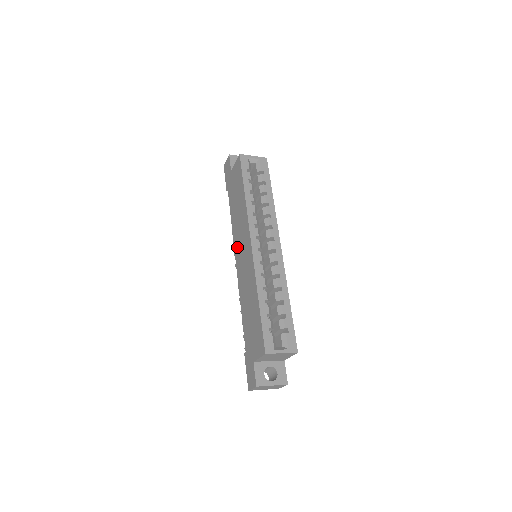
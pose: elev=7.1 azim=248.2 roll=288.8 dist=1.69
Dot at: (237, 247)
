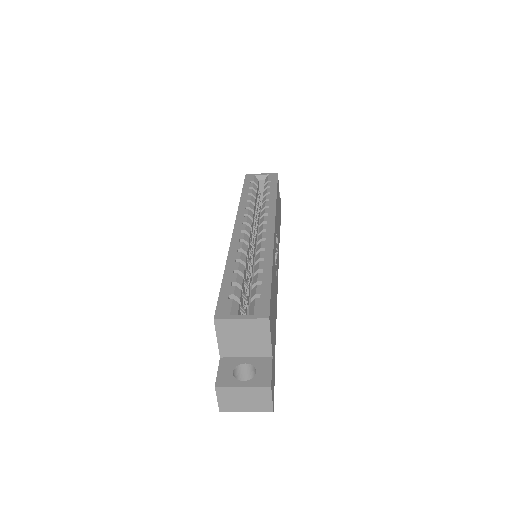
Dot at: occluded
